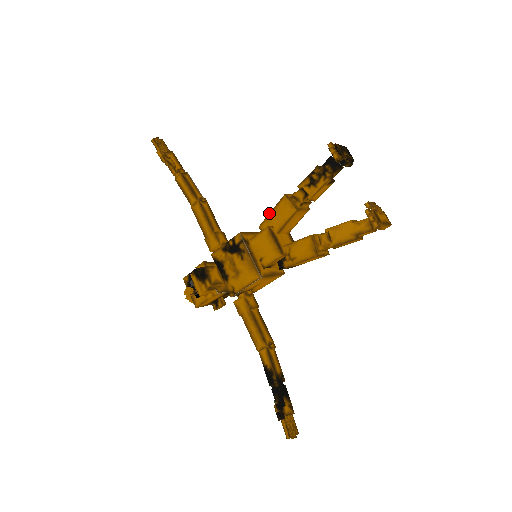
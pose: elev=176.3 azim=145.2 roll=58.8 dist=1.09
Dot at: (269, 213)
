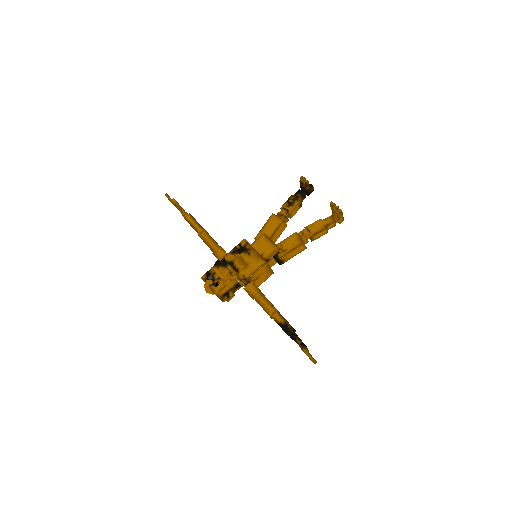
Dot at: (262, 228)
